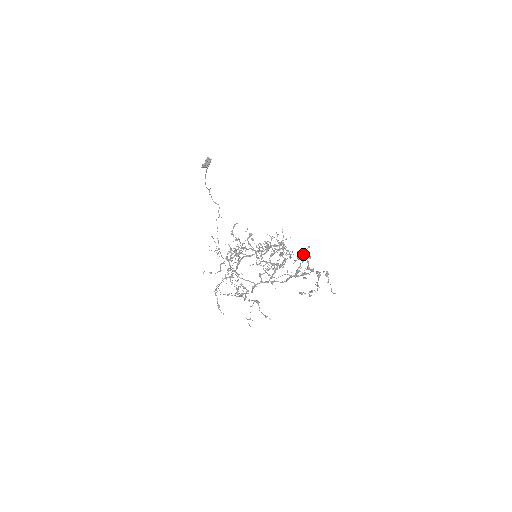
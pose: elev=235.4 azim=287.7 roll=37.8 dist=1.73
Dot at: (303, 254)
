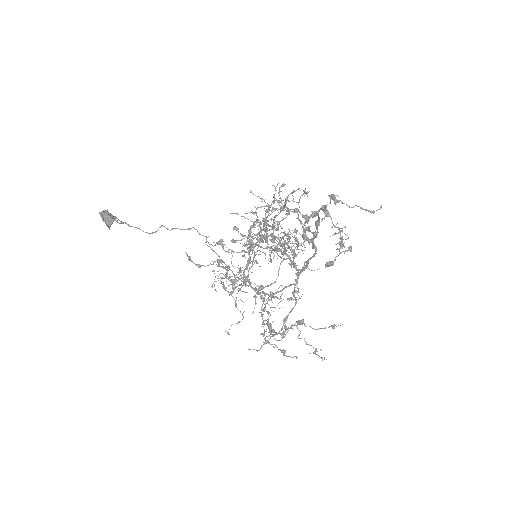
Dot at: (281, 206)
